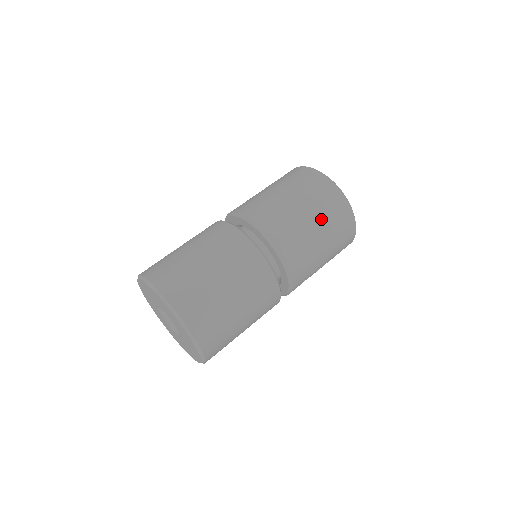
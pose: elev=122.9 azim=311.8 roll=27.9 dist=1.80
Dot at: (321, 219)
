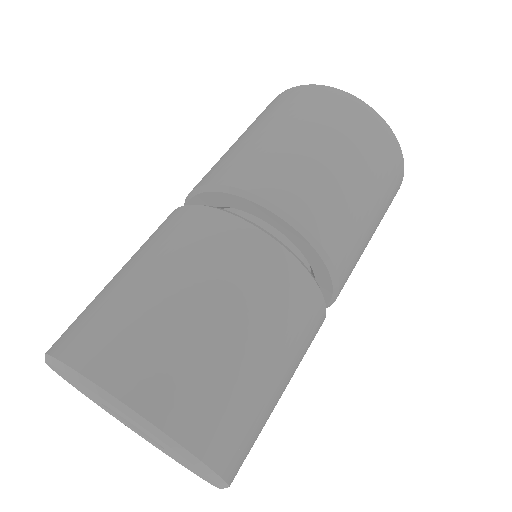
Dot at: (368, 173)
